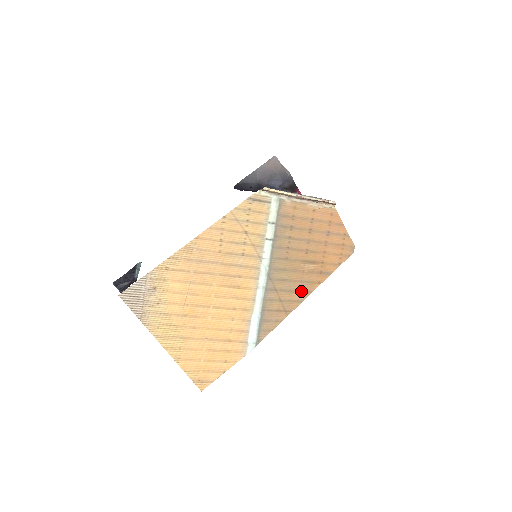
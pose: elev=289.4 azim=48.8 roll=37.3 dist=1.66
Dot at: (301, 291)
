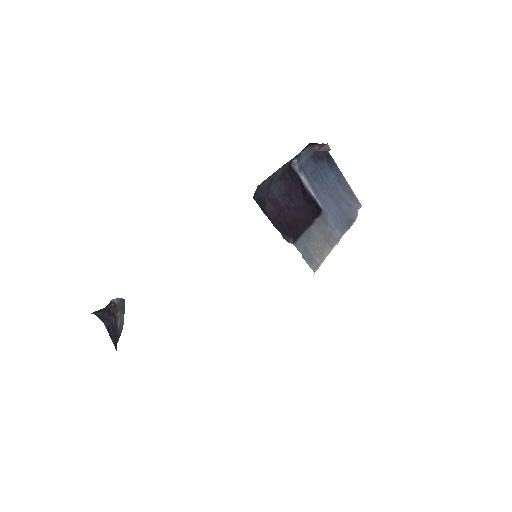
Dot at: occluded
